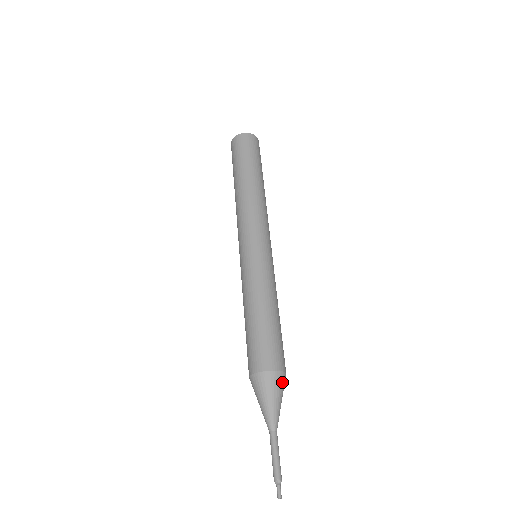
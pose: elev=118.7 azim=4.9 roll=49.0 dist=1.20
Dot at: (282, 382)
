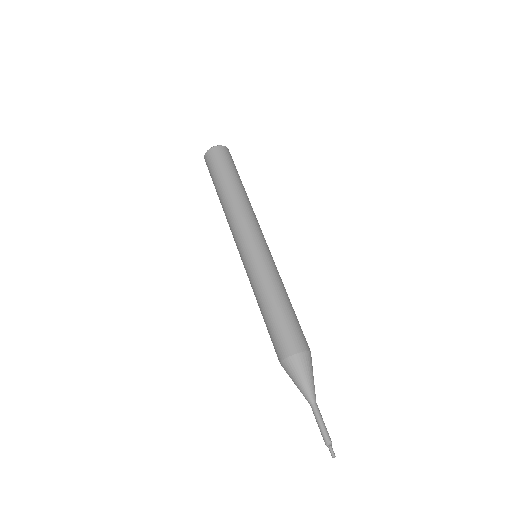
Dot at: (311, 361)
